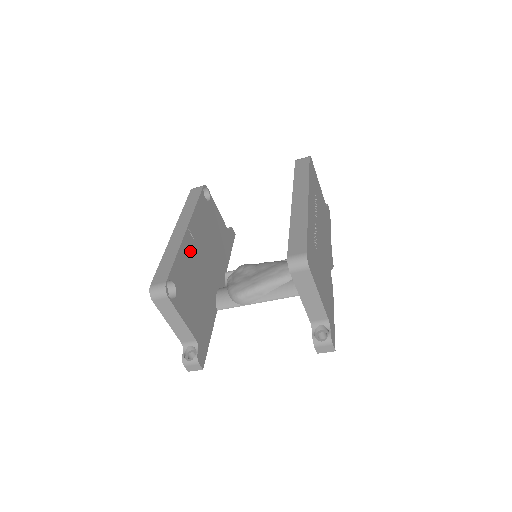
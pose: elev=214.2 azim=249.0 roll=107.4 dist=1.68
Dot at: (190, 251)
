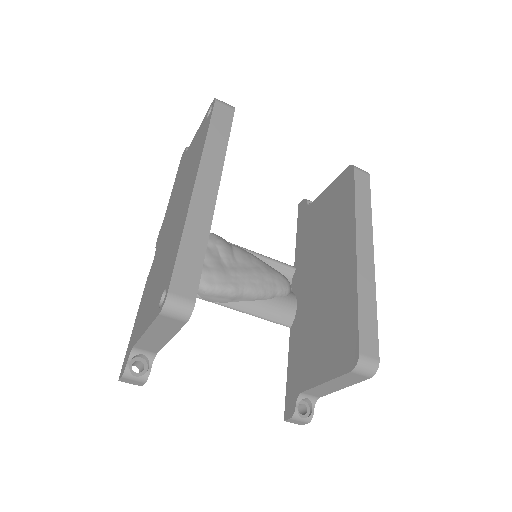
Dot at: occluded
